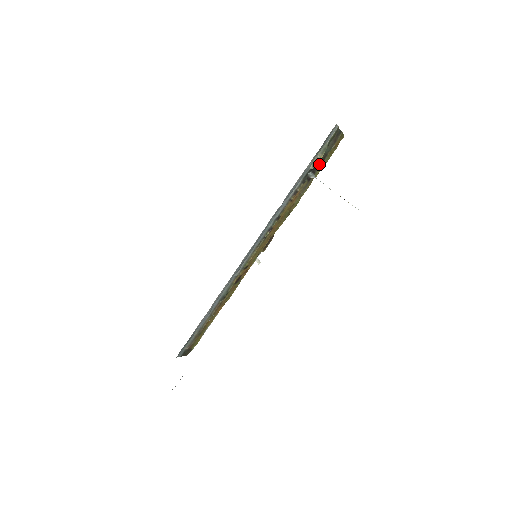
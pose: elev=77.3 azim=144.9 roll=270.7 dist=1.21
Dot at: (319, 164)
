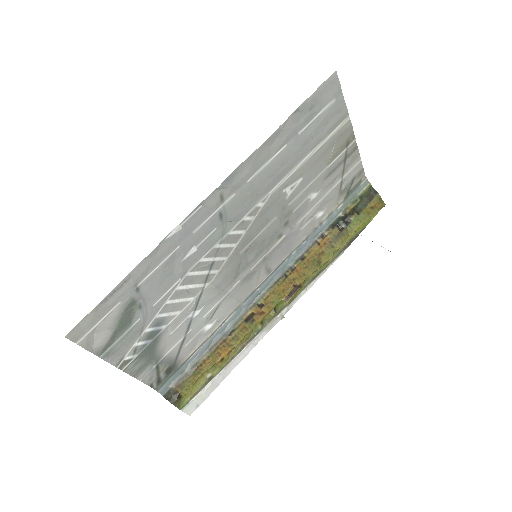
Dot at: (352, 216)
